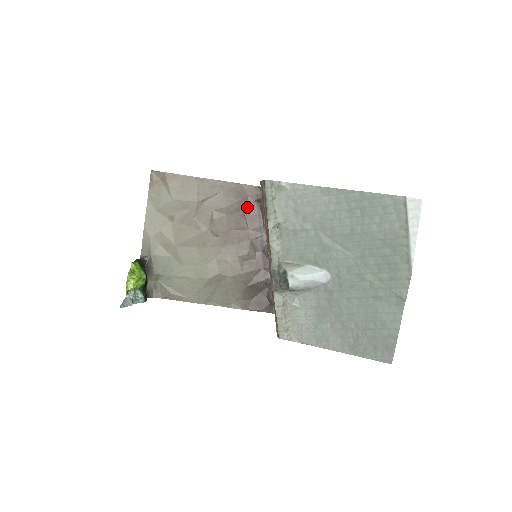
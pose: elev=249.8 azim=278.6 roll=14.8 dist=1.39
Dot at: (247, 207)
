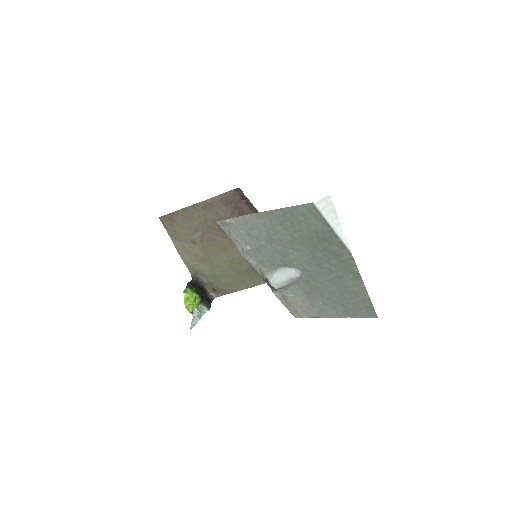
Dot at: (238, 208)
